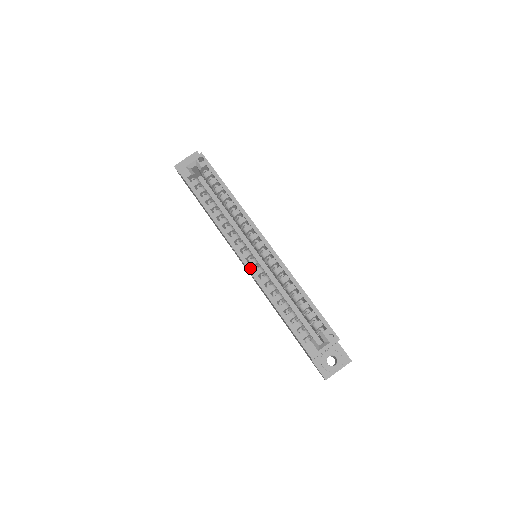
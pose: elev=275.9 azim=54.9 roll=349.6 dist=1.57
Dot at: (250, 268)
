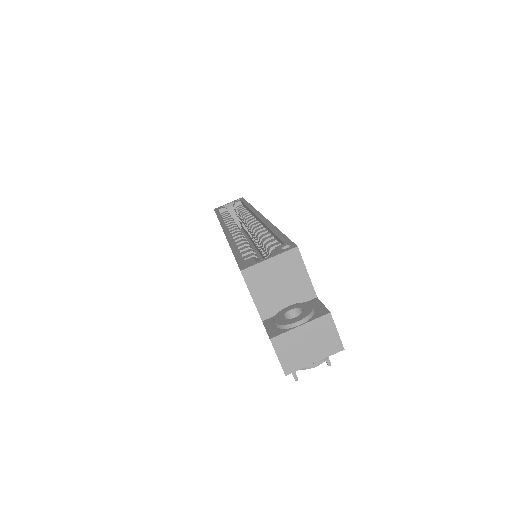
Dot at: (227, 232)
